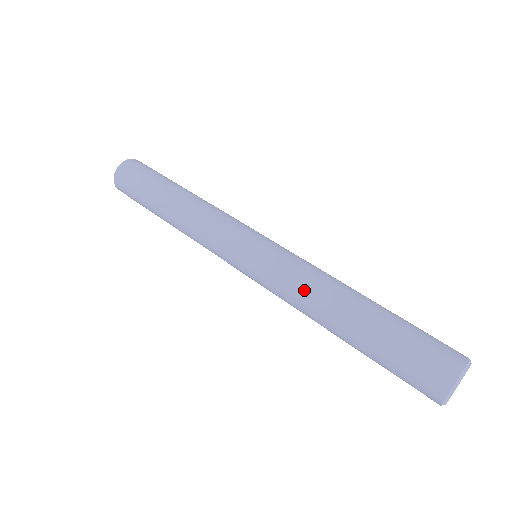
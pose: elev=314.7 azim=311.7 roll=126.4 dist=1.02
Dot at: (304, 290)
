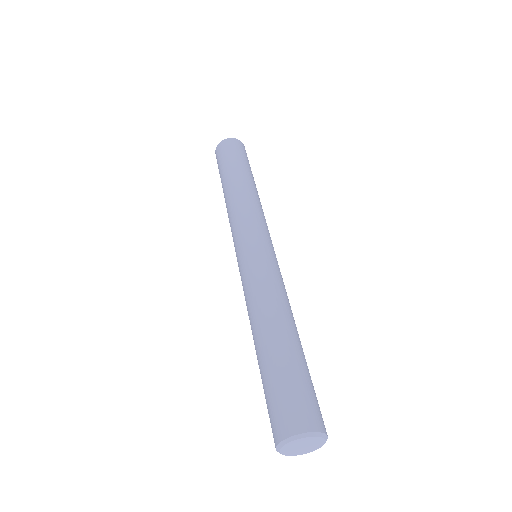
Dot at: (257, 297)
